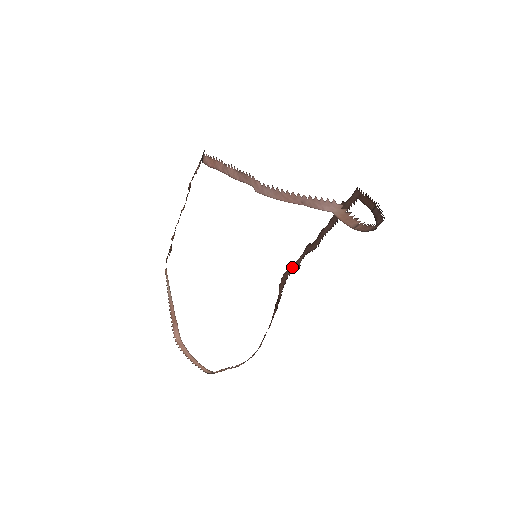
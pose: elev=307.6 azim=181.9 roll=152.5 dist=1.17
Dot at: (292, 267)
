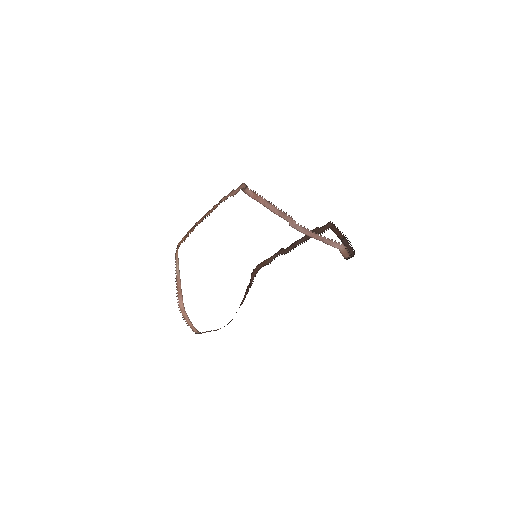
Dot at: (265, 262)
